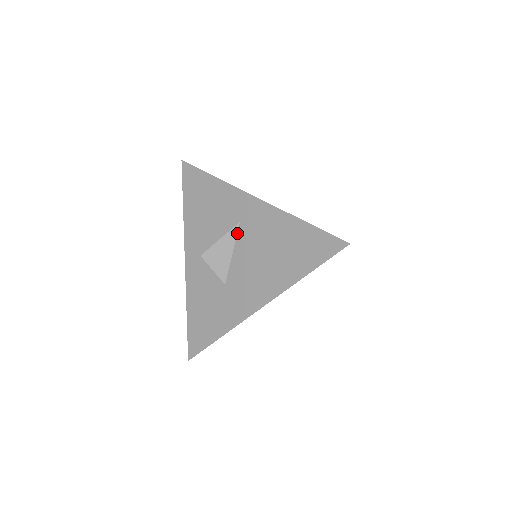
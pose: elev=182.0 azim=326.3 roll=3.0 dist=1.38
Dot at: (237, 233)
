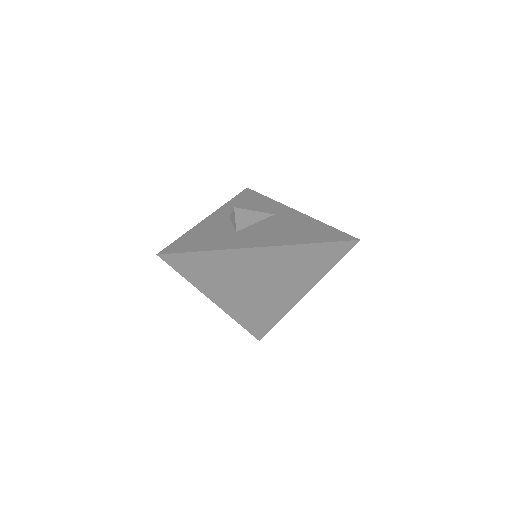
Dot at: (268, 217)
